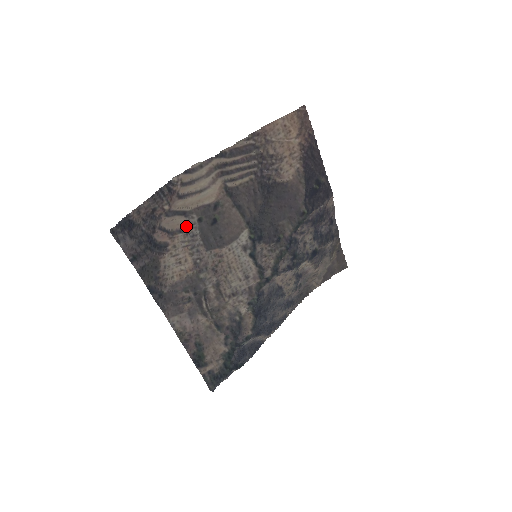
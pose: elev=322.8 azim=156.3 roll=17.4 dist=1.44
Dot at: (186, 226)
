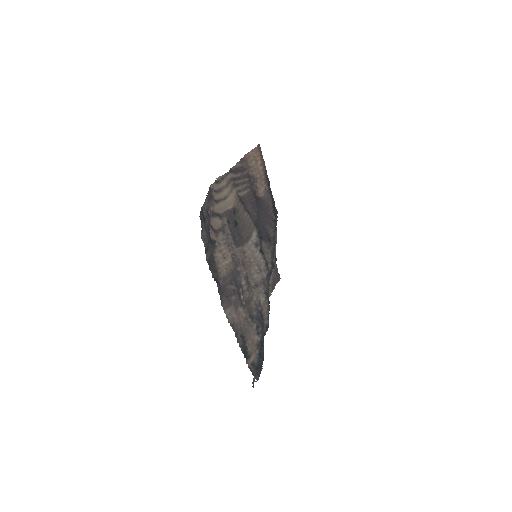
Dot at: (222, 226)
